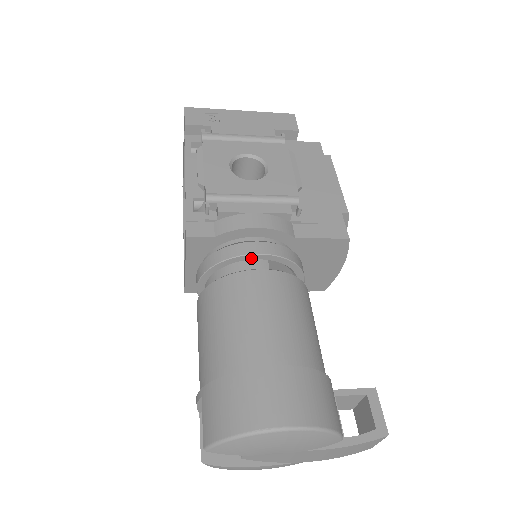
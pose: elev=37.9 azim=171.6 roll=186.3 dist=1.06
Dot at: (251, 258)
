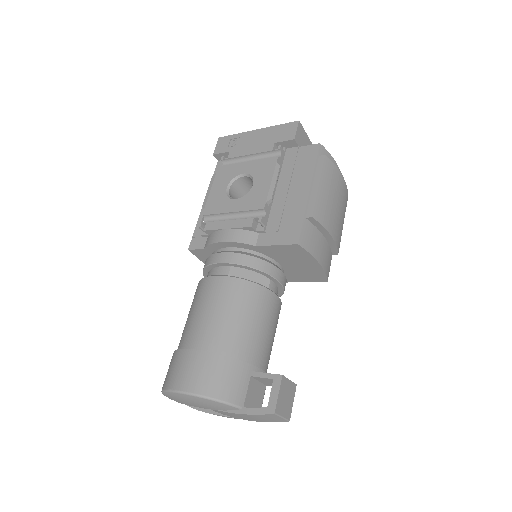
Dot at: (219, 265)
